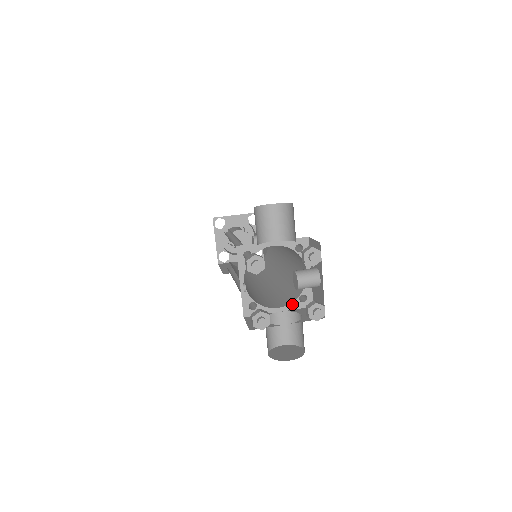
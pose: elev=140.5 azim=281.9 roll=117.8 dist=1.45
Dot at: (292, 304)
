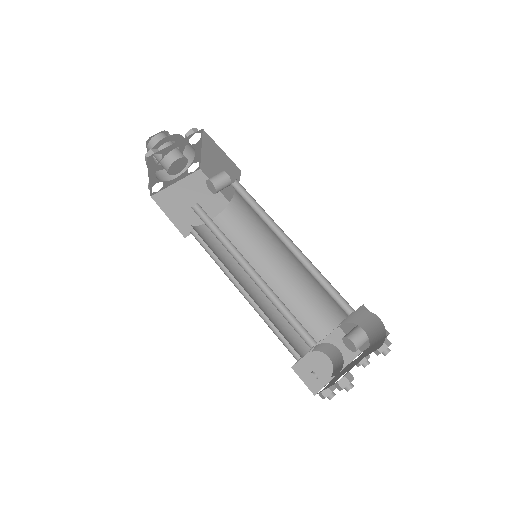
Dot at: (326, 337)
